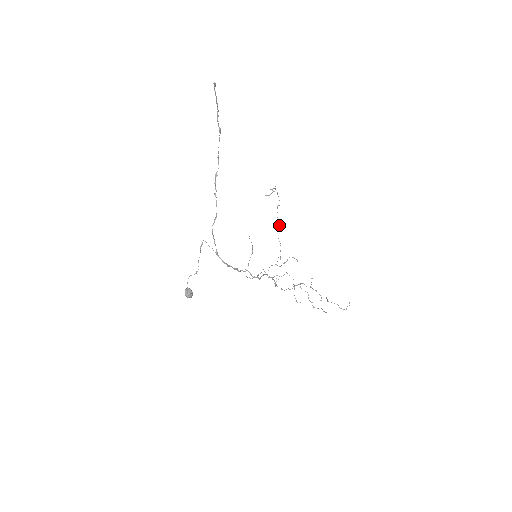
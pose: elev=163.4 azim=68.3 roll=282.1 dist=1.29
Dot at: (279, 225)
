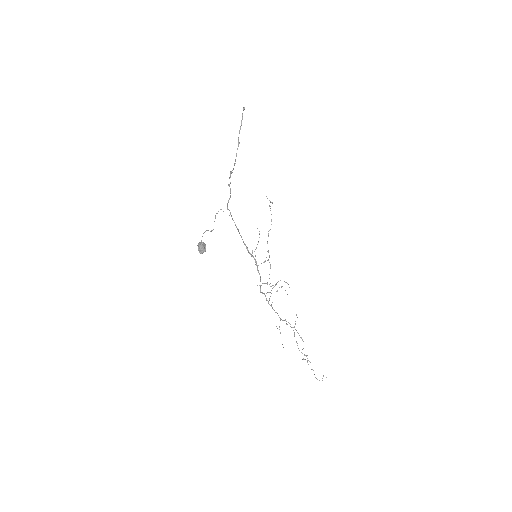
Dot at: occluded
